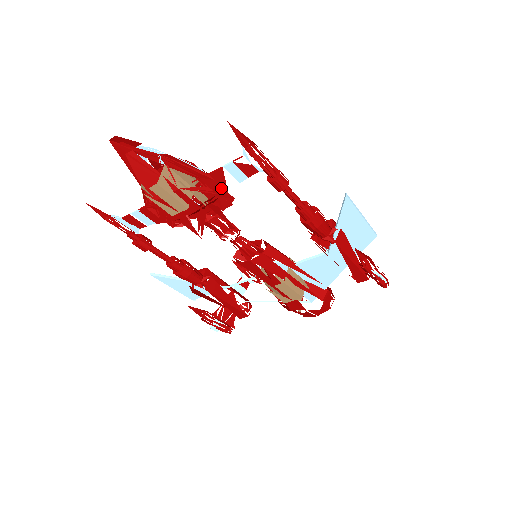
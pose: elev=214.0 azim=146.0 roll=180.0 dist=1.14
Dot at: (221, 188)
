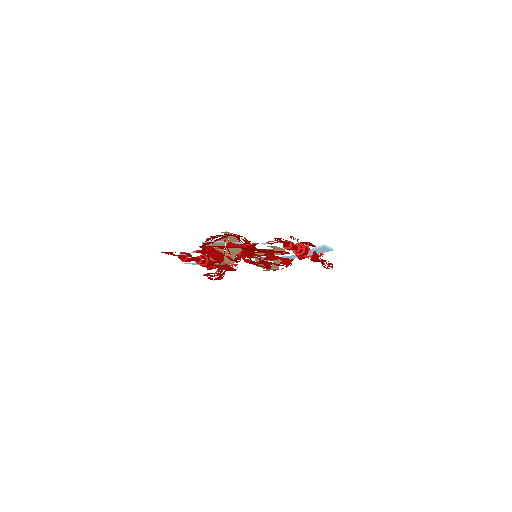
Dot at: (254, 249)
